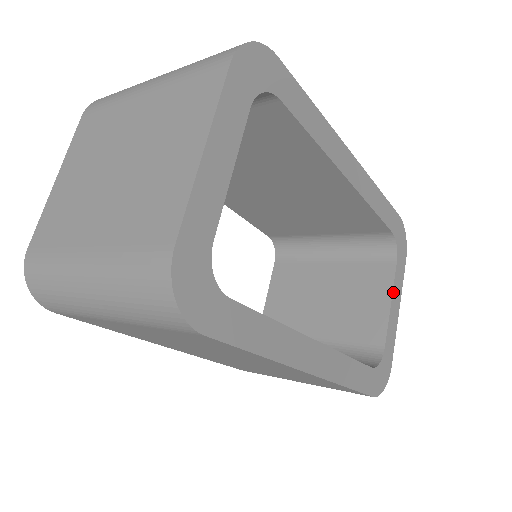
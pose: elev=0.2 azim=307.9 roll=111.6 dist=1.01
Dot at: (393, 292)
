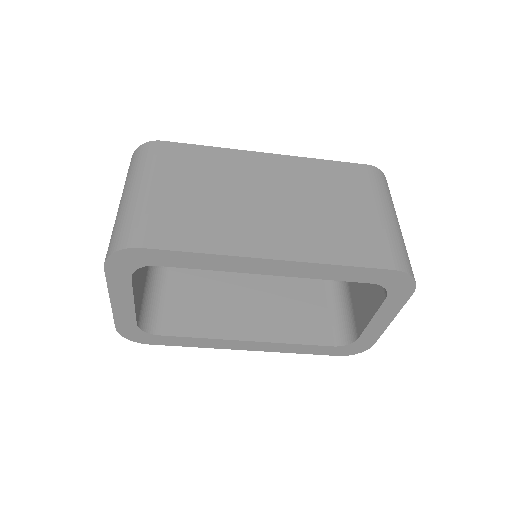
Dot at: (377, 314)
